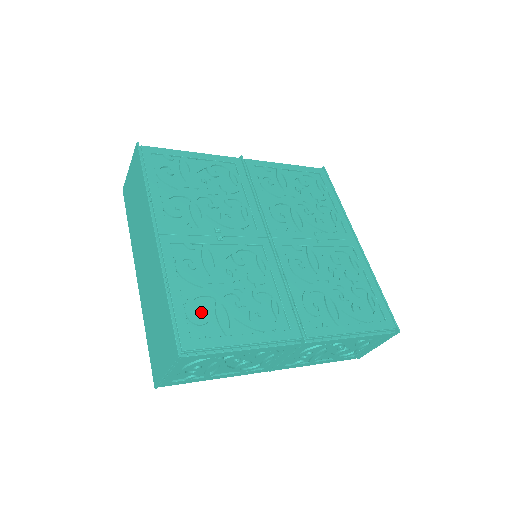
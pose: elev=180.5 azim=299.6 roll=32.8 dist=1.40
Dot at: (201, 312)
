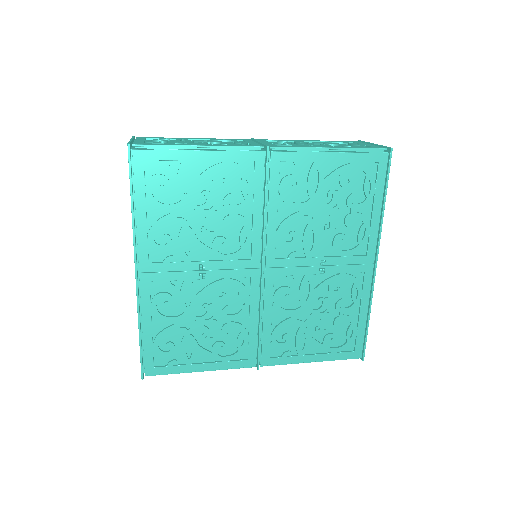
Dot at: (167, 346)
